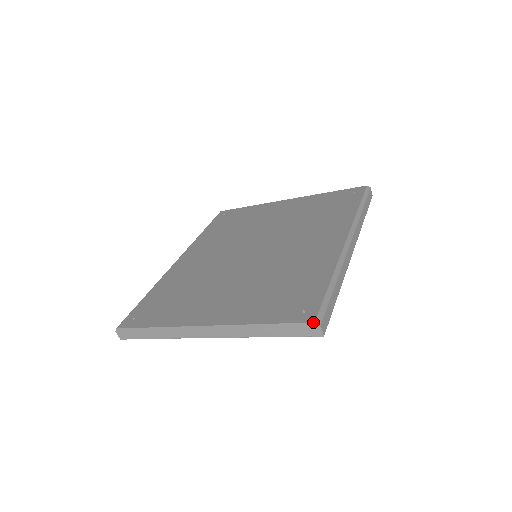
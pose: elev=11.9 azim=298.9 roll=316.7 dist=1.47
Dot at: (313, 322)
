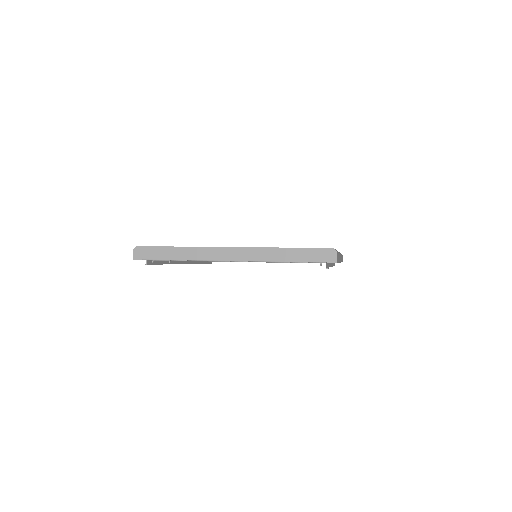
Dot at: (332, 248)
